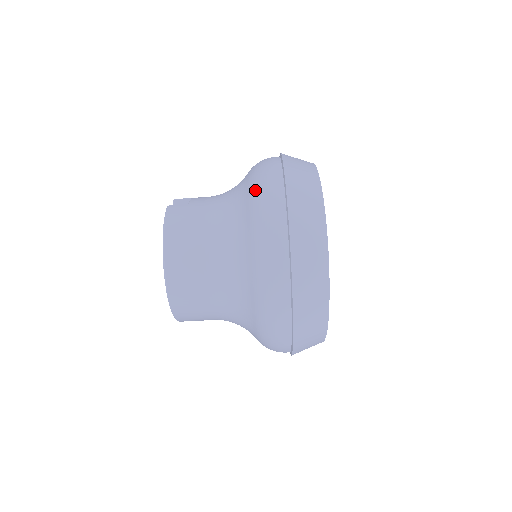
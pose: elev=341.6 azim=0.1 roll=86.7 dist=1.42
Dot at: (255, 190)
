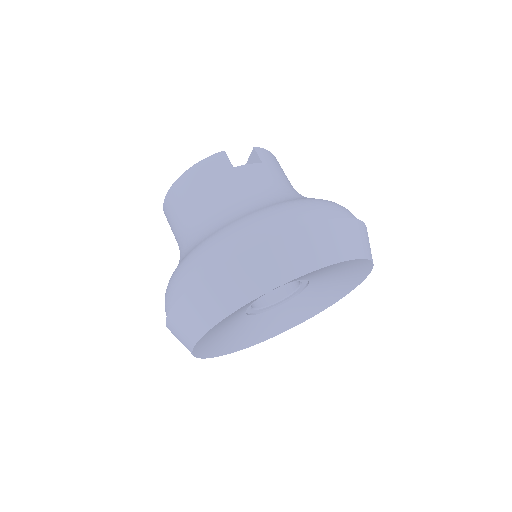
Dot at: (235, 225)
